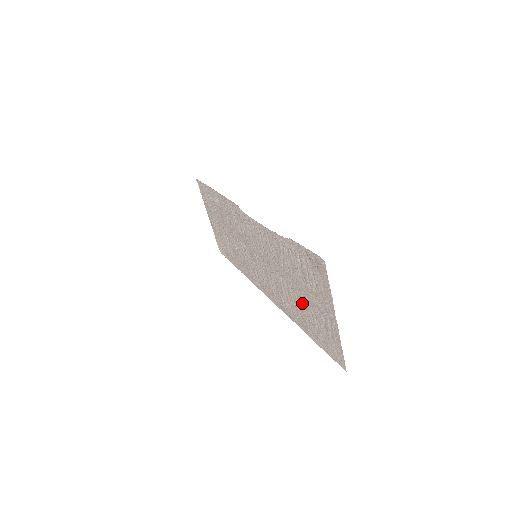
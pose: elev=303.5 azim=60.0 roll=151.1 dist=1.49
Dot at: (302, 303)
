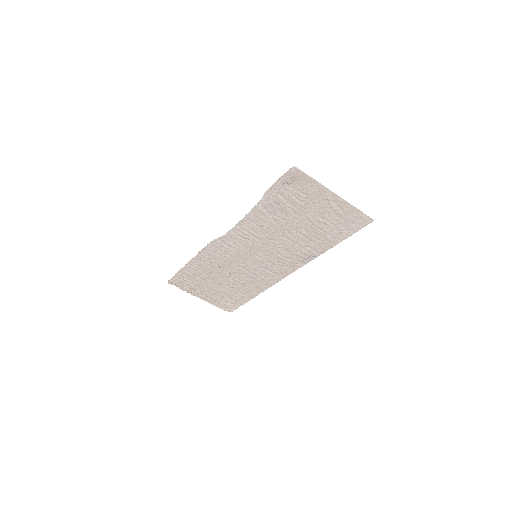
Dot at: (310, 227)
